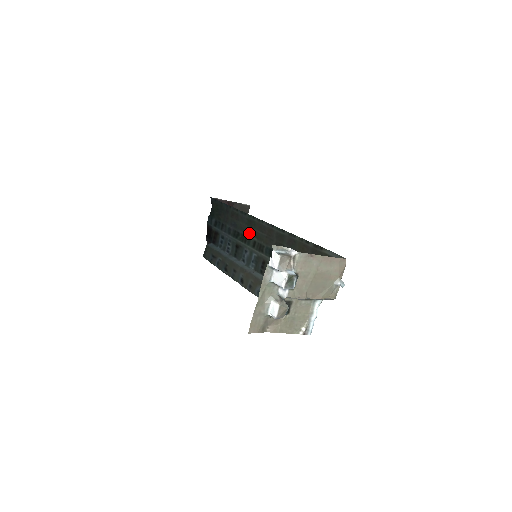
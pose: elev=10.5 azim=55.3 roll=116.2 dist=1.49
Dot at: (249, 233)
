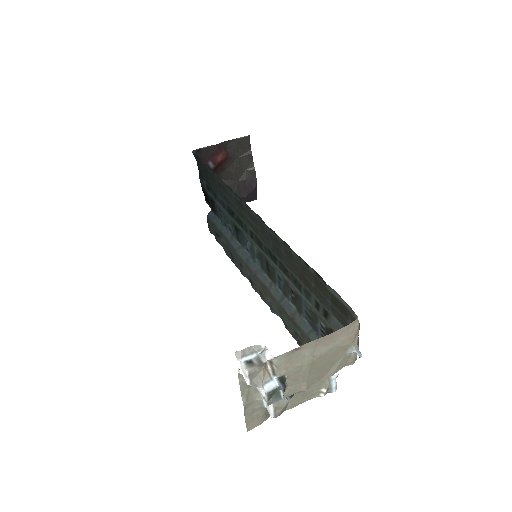
Dot at: (242, 218)
